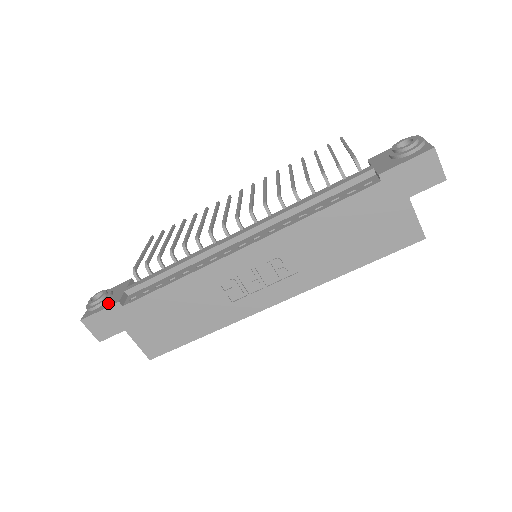
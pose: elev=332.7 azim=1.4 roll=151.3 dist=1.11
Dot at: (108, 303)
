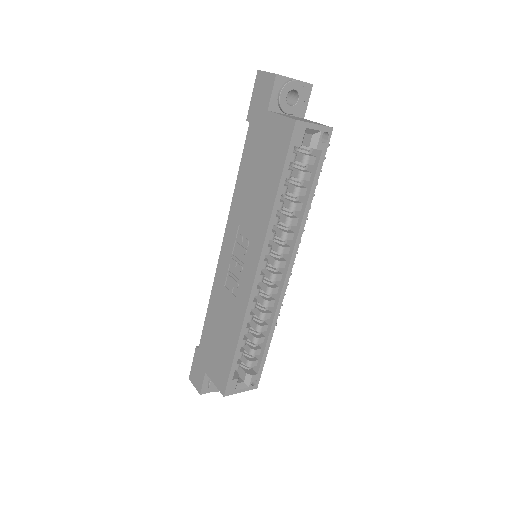
Dot at: occluded
